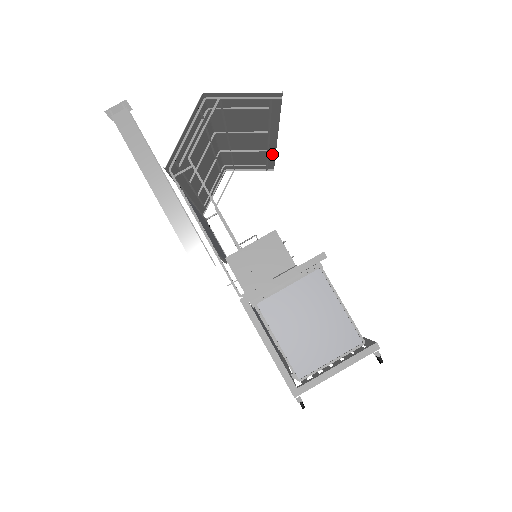
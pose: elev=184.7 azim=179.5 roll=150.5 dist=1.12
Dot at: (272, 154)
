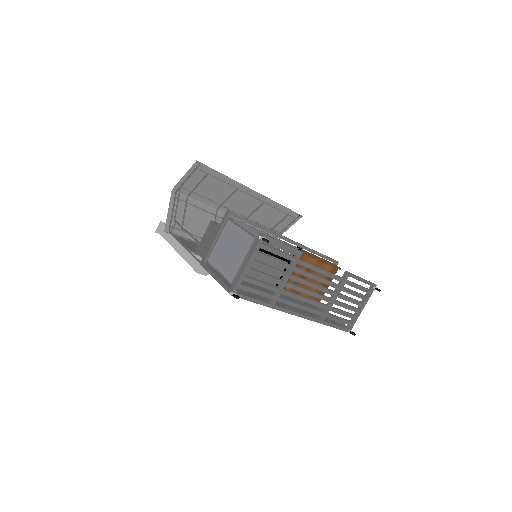
Dot at: (273, 203)
